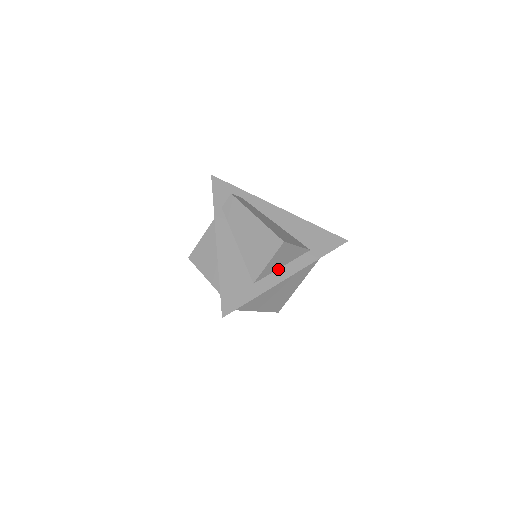
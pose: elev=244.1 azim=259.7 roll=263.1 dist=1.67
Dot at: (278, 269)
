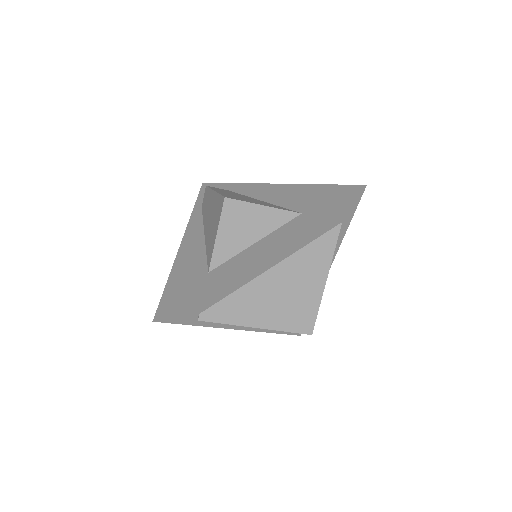
Dot at: (247, 248)
